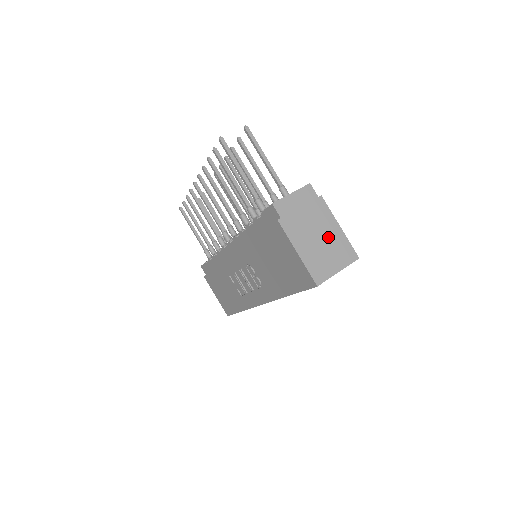
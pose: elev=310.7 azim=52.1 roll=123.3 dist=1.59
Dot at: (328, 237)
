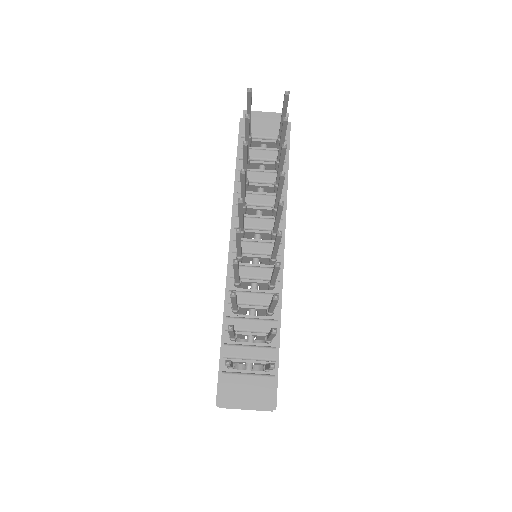
Dot at: occluded
